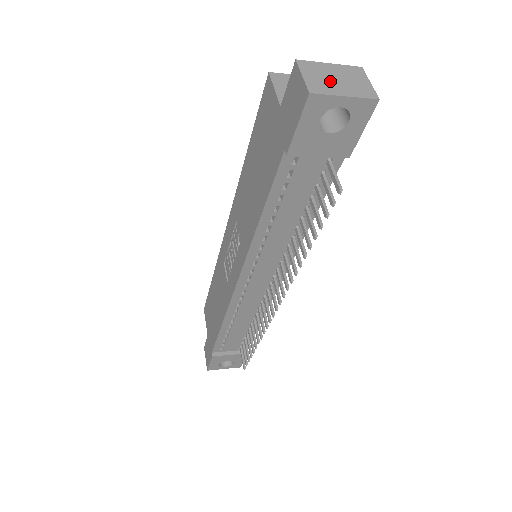
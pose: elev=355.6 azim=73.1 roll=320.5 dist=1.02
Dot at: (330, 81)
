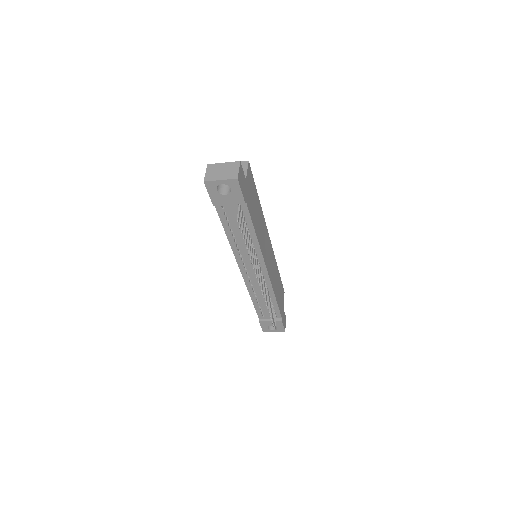
Dot at: (218, 173)
